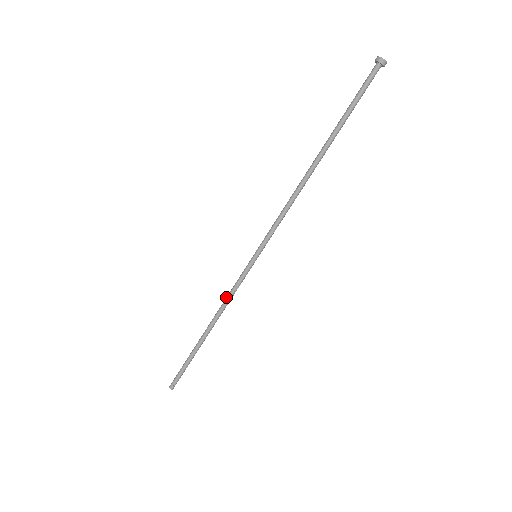
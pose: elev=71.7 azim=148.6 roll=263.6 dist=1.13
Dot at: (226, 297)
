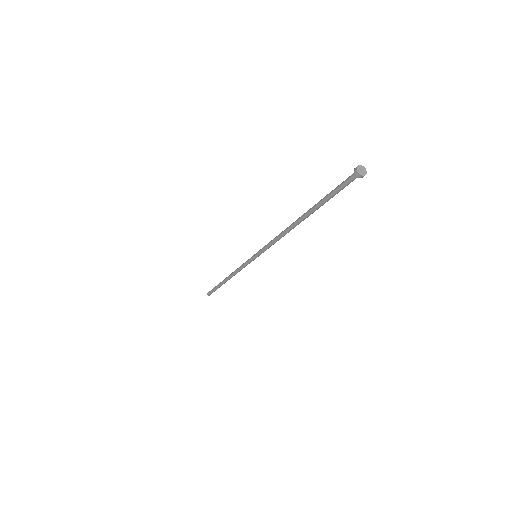
Dot at: (237, 270)
